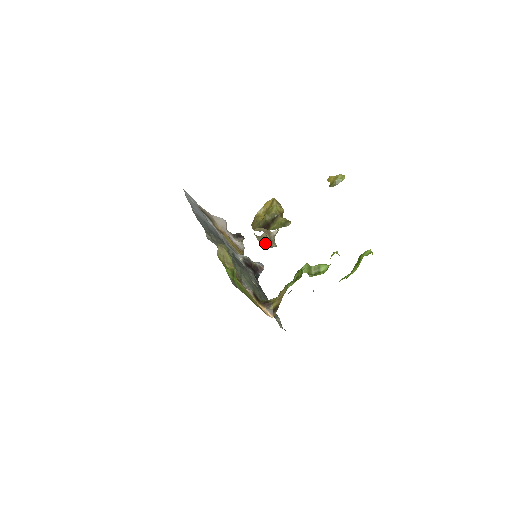
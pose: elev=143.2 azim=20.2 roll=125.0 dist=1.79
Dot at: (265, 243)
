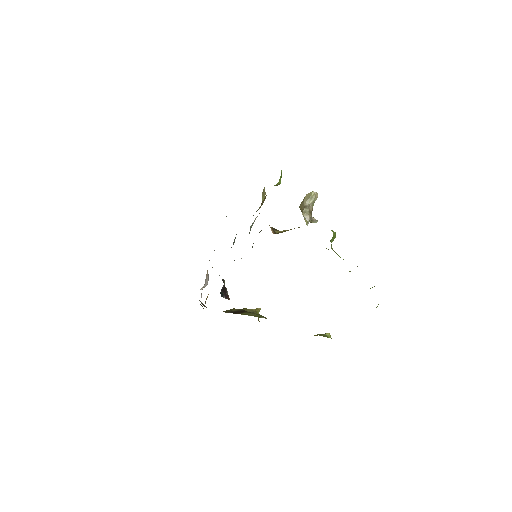
Dot at: (307, 207)
